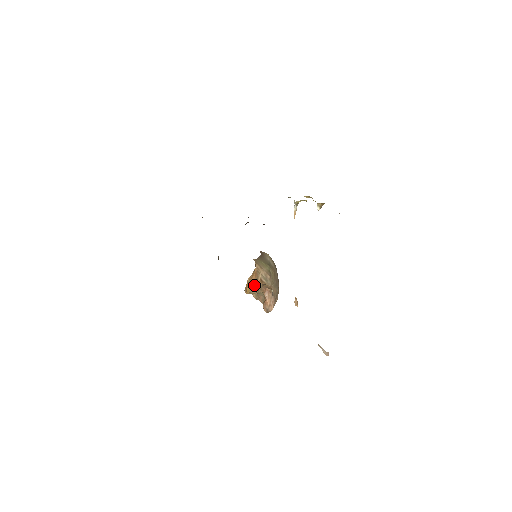
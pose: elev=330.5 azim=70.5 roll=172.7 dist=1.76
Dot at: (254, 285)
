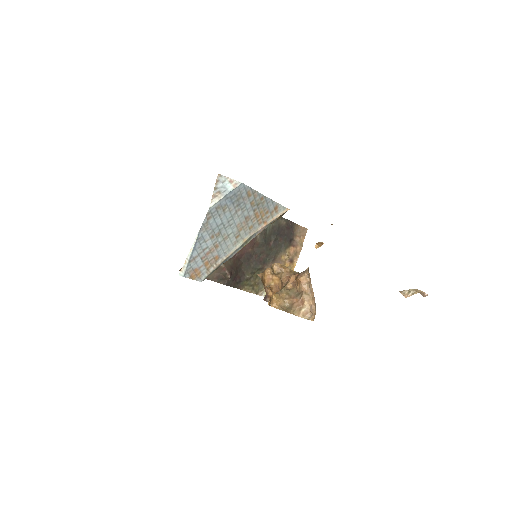
Dot at: occluded
